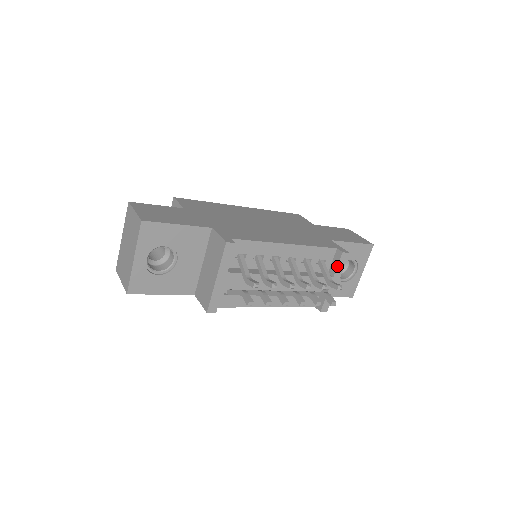
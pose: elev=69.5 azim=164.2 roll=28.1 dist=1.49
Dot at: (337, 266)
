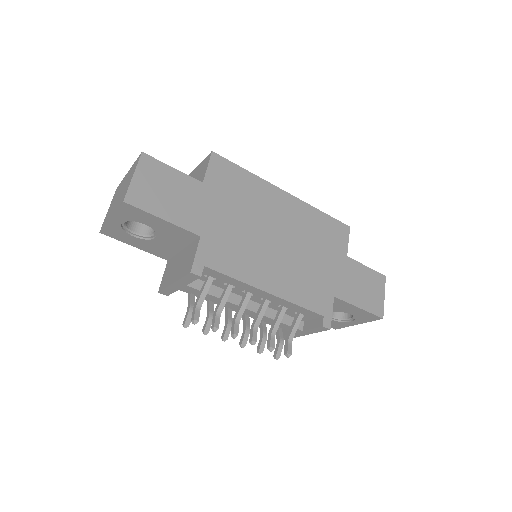
Dot at: (311, 328)
